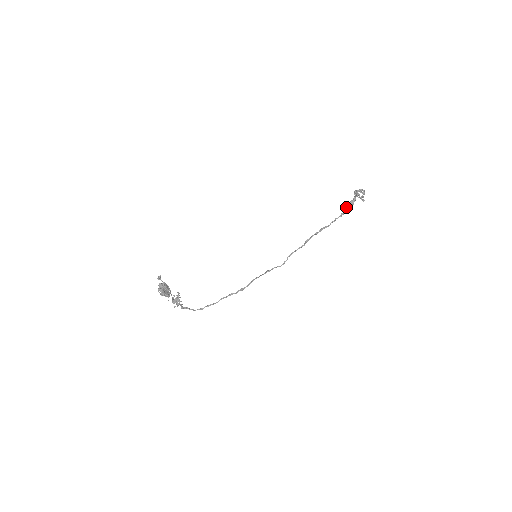
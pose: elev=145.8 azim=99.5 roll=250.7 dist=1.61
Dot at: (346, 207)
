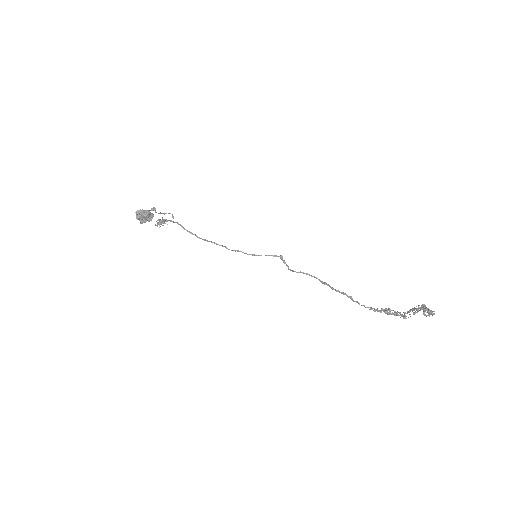
Dot at: (384, 310)
